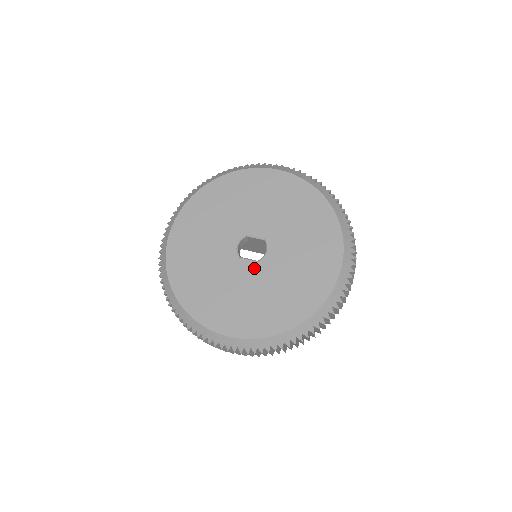
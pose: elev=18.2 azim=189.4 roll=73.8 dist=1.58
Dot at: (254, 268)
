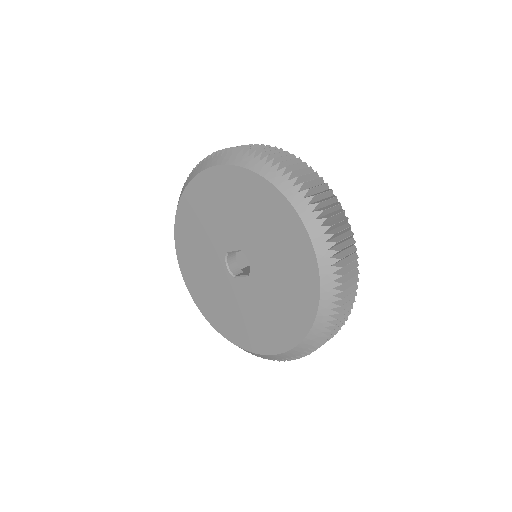
Dot at: (249, 284)
